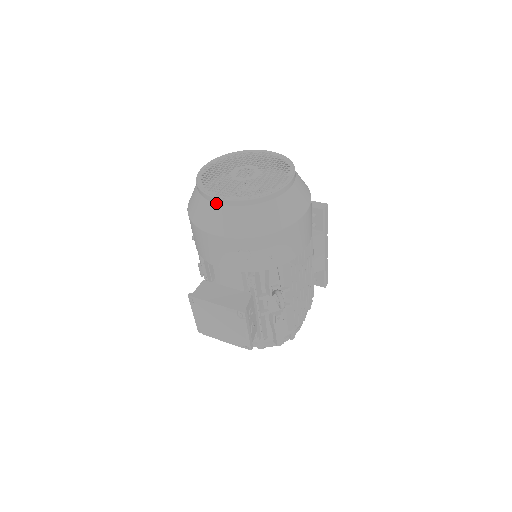
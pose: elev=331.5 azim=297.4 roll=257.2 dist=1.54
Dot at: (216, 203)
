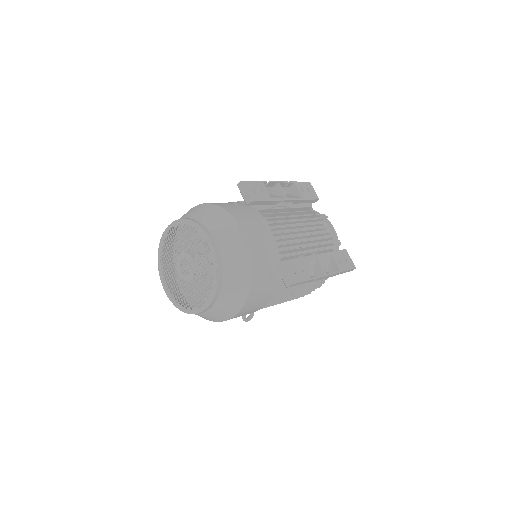
Dot at: occluded
